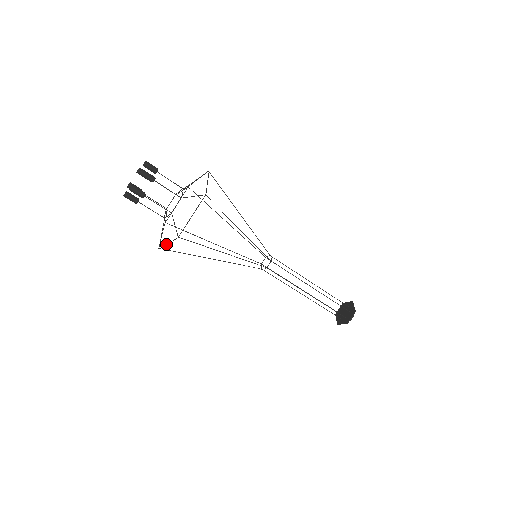
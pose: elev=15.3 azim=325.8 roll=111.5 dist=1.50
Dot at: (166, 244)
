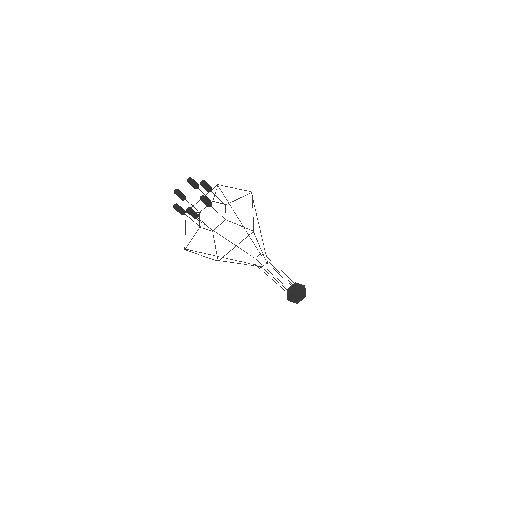
Dot at: (198, 254)
